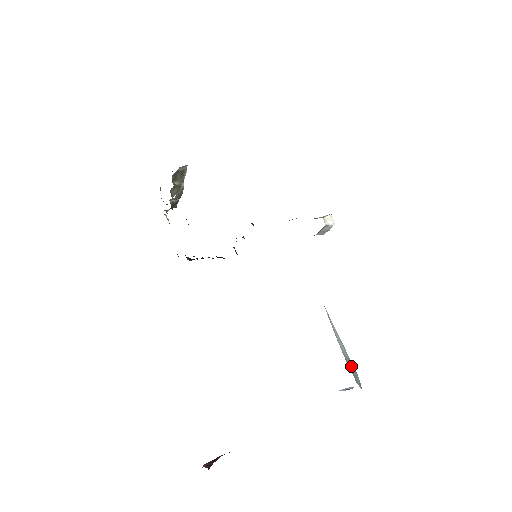
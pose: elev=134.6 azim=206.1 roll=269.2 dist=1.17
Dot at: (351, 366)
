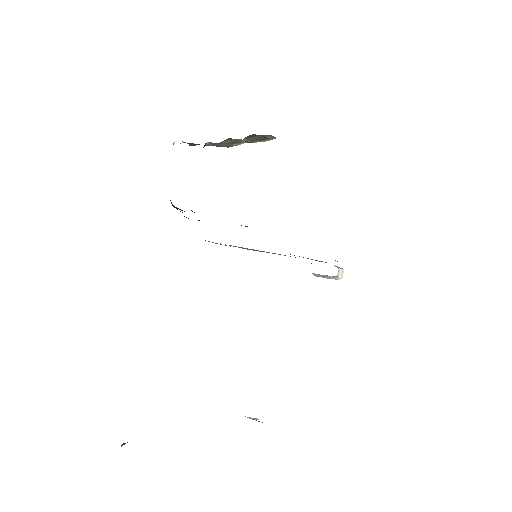
Dot at: occluded
